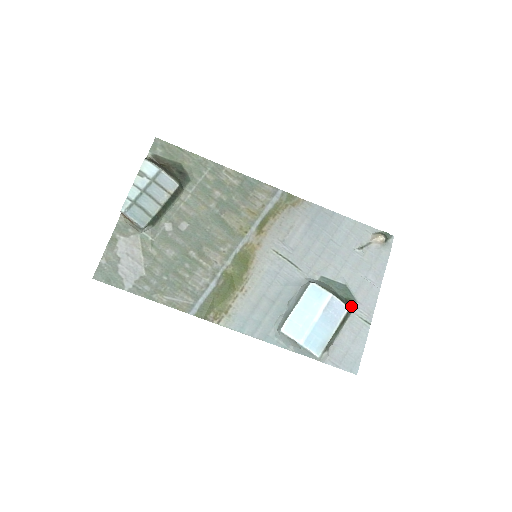
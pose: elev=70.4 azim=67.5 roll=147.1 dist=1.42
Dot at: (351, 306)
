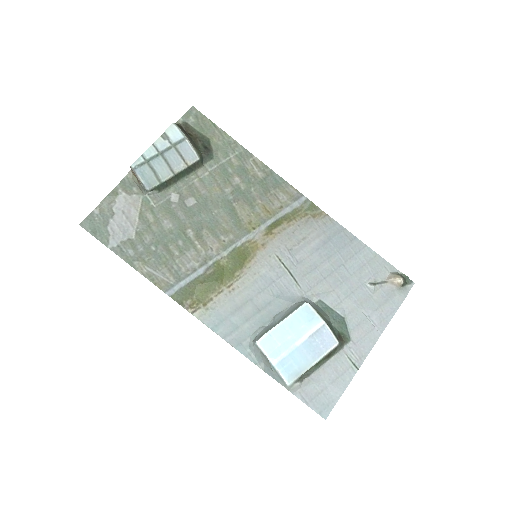
Dot at: (342, 342)
